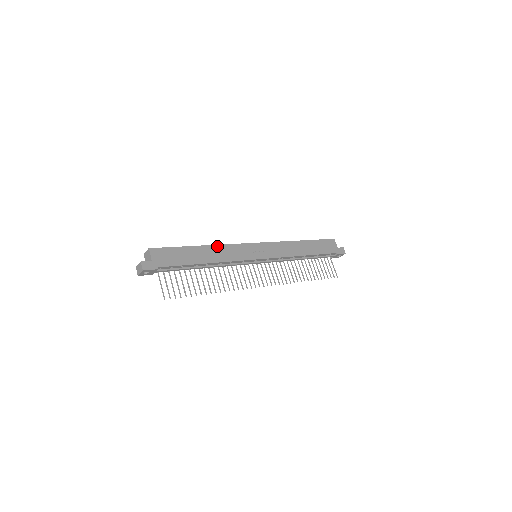
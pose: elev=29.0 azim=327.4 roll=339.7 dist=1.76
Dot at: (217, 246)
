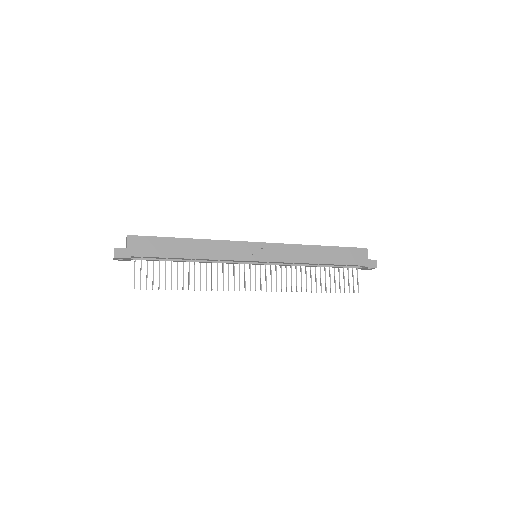
Dot at: (207, 241)
